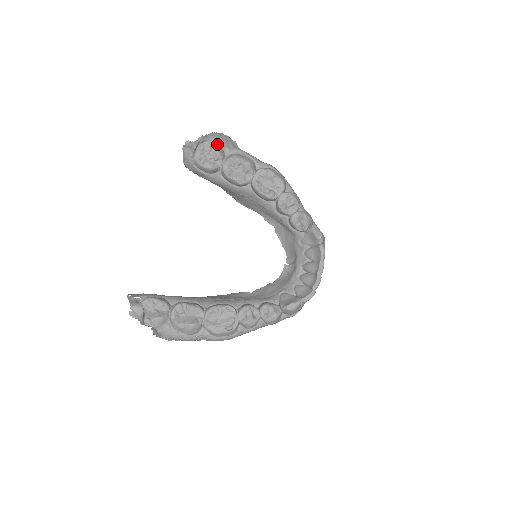
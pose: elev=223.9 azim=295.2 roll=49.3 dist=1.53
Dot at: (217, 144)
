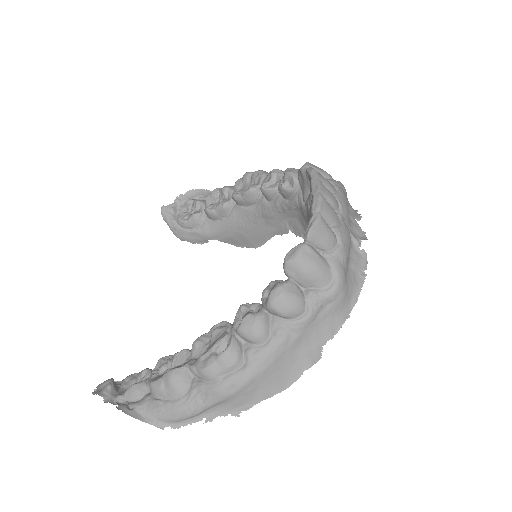
Dot at: (199, 199)
